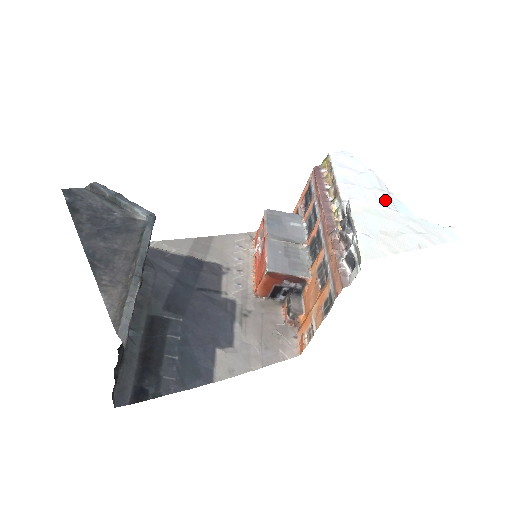
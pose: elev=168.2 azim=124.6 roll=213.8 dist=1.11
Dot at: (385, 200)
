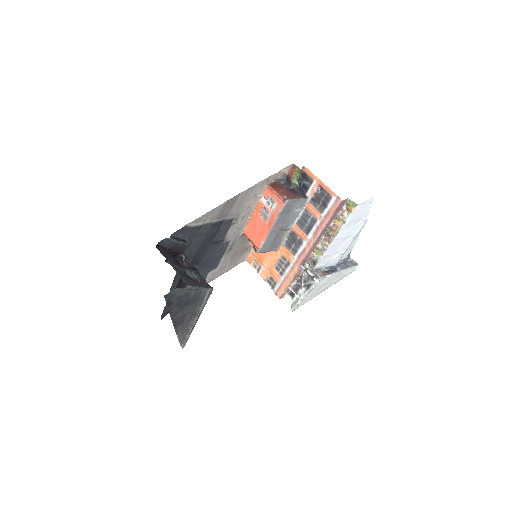
Dot at: (347, 248)
